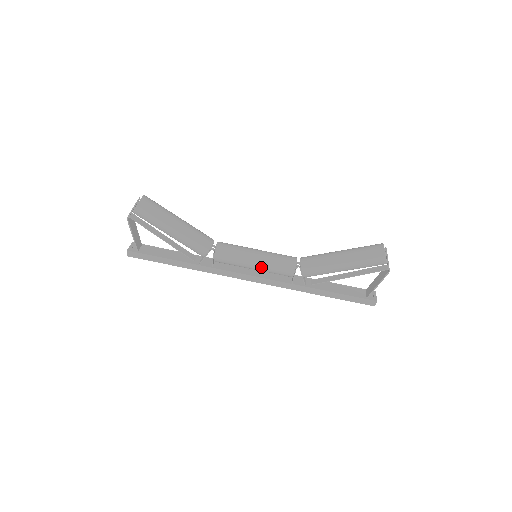
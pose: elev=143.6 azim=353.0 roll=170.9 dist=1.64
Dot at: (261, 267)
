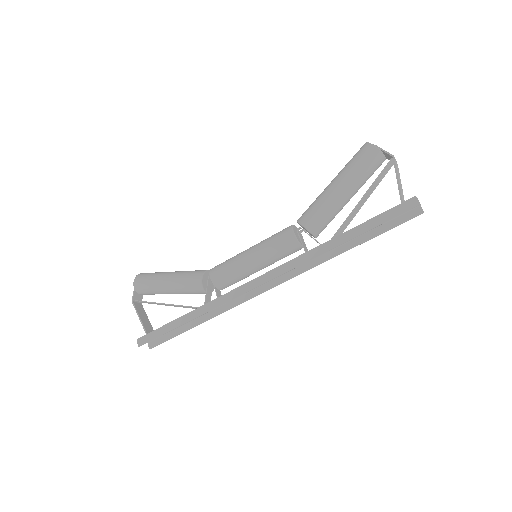
Dot at: (257, 251)
